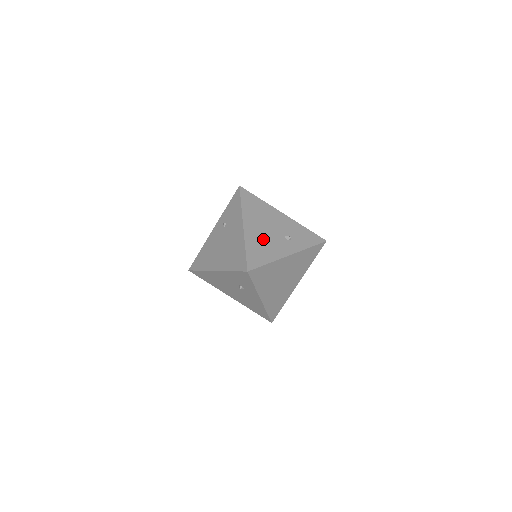
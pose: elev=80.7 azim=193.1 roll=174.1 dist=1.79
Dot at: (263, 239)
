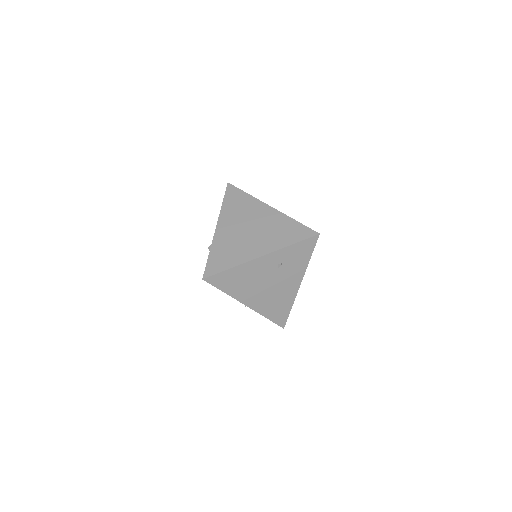
Dot at: occluded
